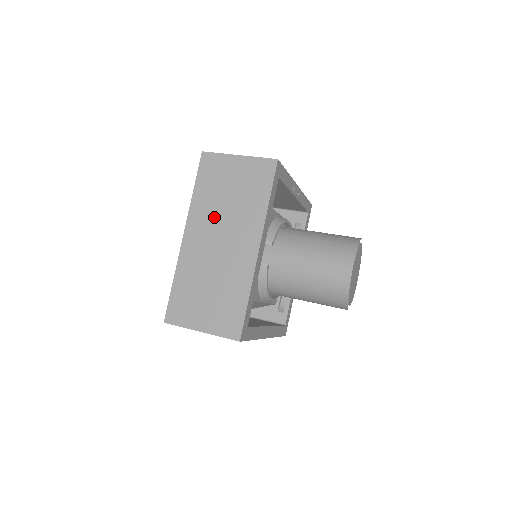
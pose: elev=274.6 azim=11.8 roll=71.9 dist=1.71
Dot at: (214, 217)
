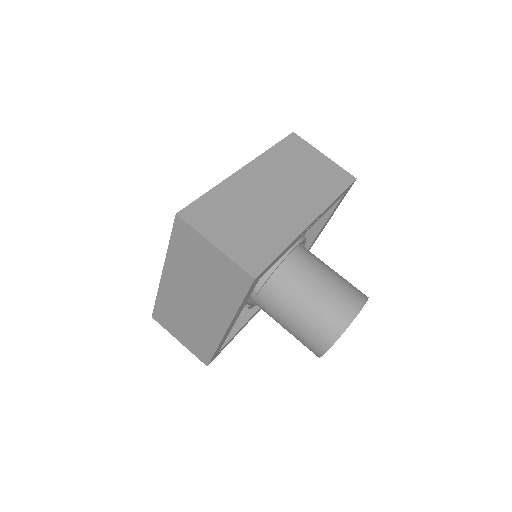
Dot at: (188, 280)
